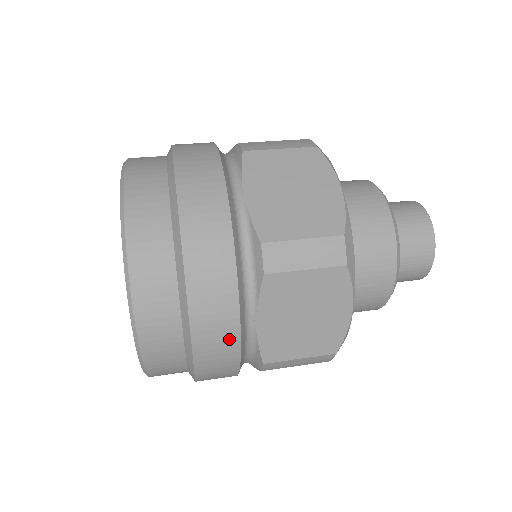
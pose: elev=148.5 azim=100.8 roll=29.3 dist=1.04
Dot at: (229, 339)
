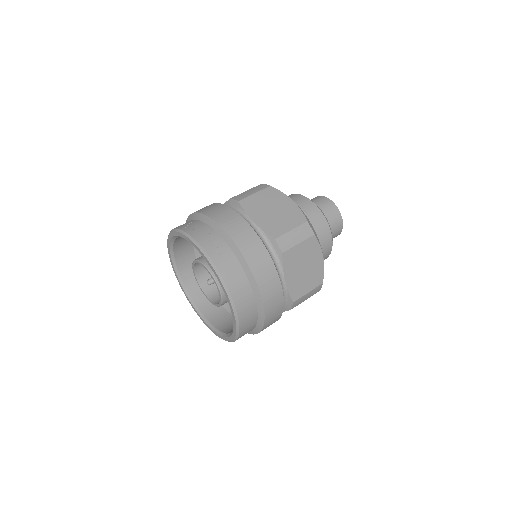
Dot at: occluded
